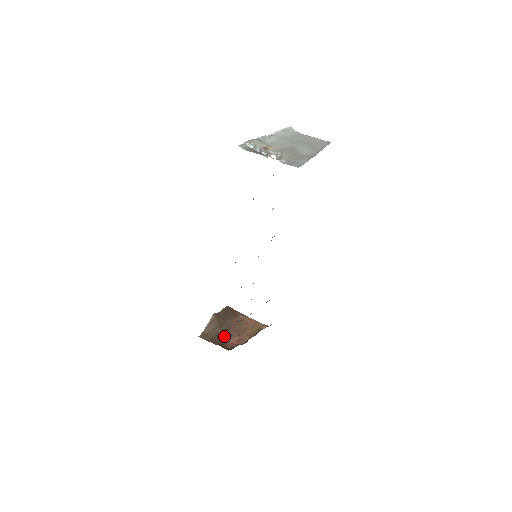
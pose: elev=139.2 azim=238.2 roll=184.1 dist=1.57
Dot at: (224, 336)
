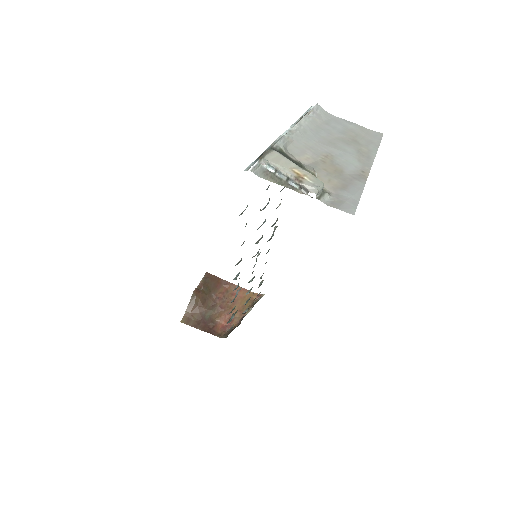
Dot at: (211, 316)
